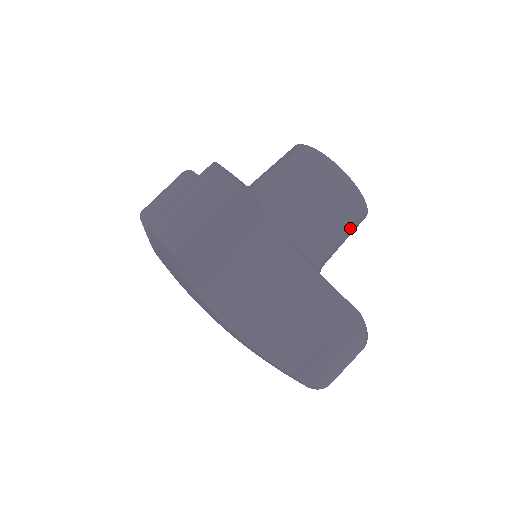
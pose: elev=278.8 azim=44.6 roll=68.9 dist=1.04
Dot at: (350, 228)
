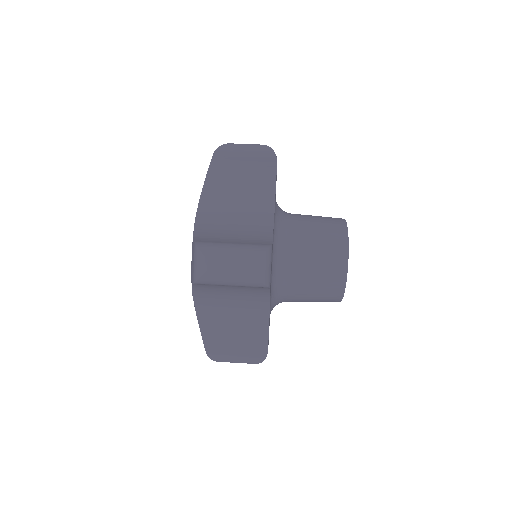
Dot at: (325, 261)
